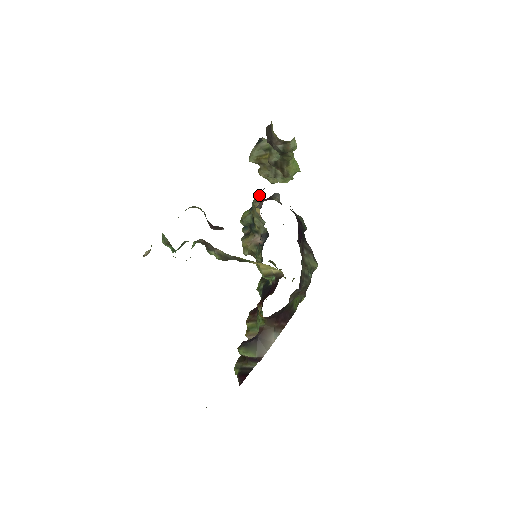
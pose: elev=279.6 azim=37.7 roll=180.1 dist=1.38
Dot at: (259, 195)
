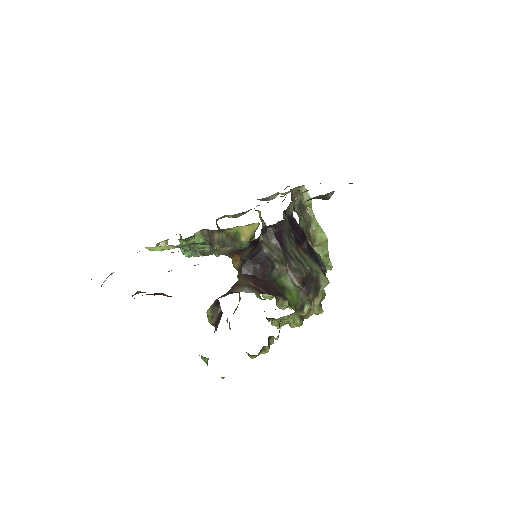
Dot at: occluded
